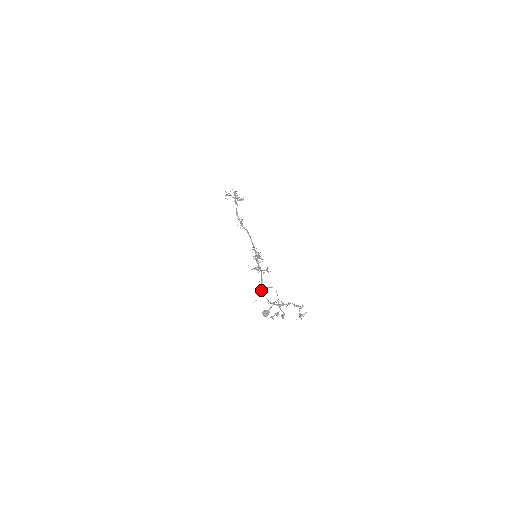
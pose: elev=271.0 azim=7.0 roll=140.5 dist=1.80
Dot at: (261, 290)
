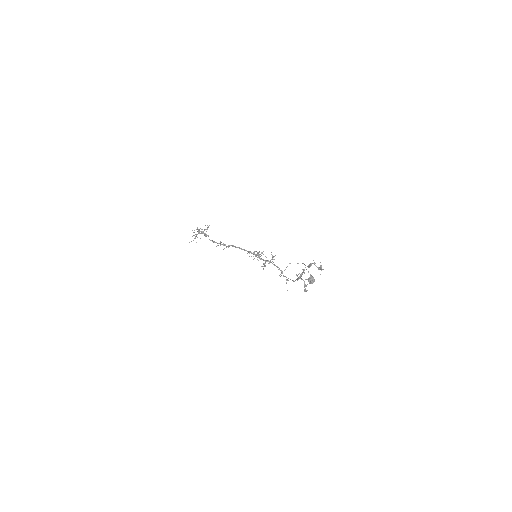
Dot at: (283, 276)
